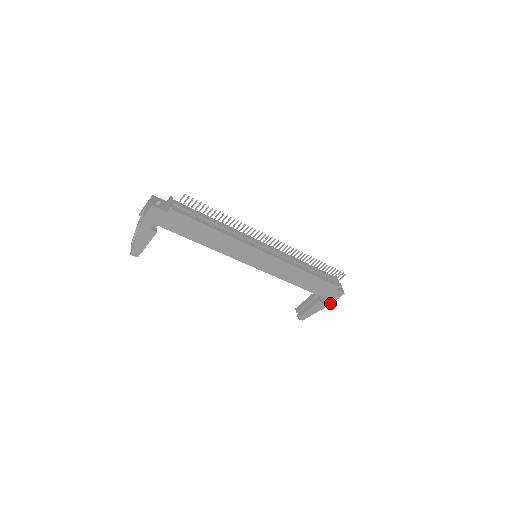
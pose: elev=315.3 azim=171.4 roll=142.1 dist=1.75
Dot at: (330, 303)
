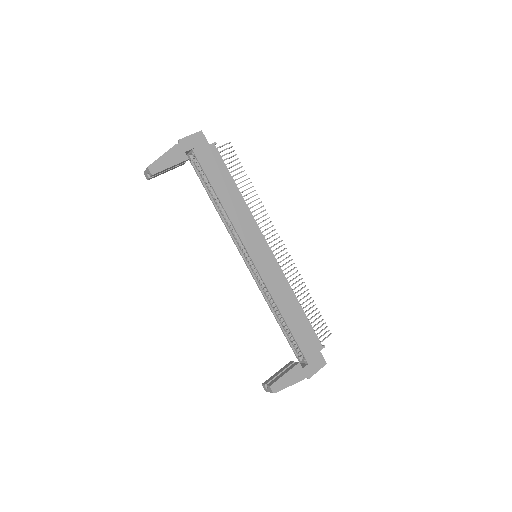
Dot at: (310, 374)
